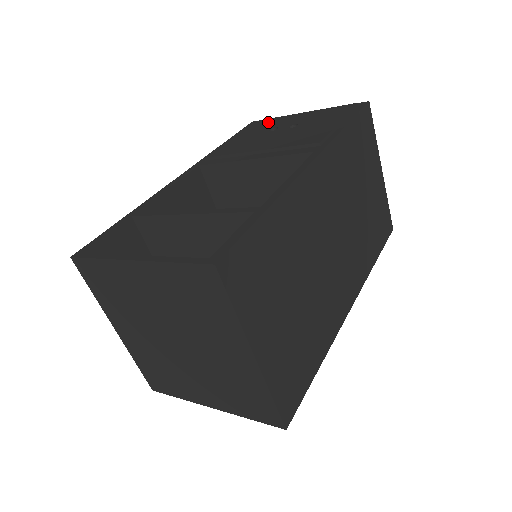
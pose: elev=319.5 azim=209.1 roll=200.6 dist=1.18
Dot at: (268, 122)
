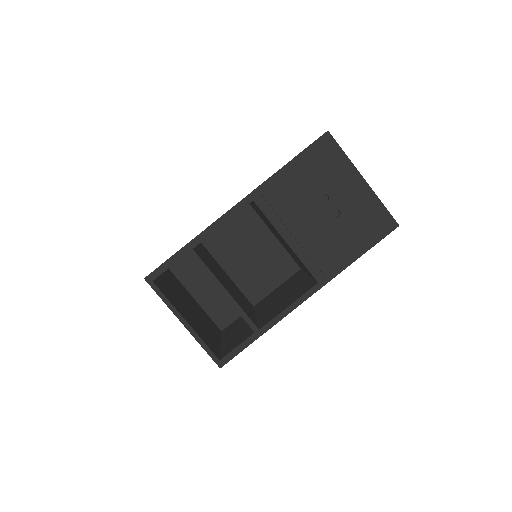
Dot at: (332, 169)
